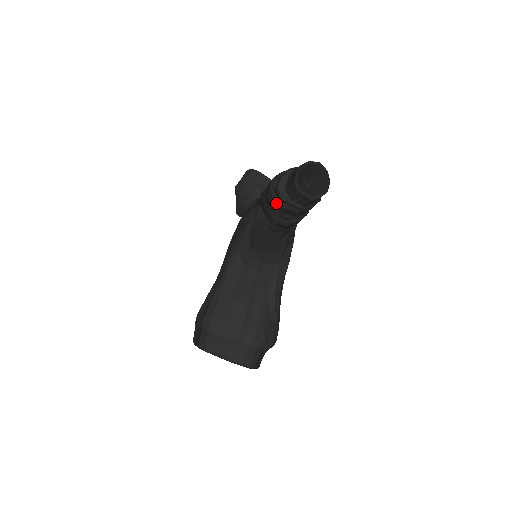
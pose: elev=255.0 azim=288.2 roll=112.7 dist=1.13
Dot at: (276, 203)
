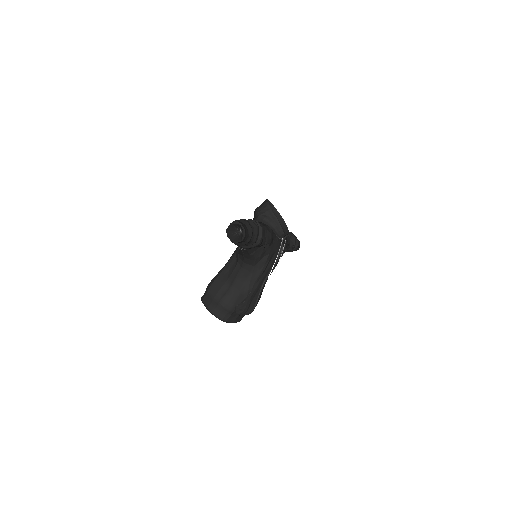
Dot at: occluded
